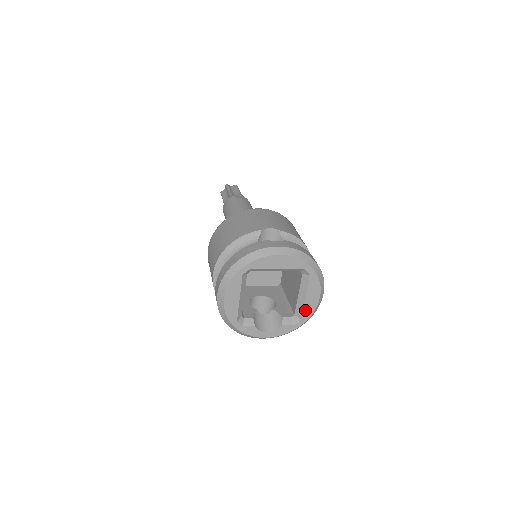
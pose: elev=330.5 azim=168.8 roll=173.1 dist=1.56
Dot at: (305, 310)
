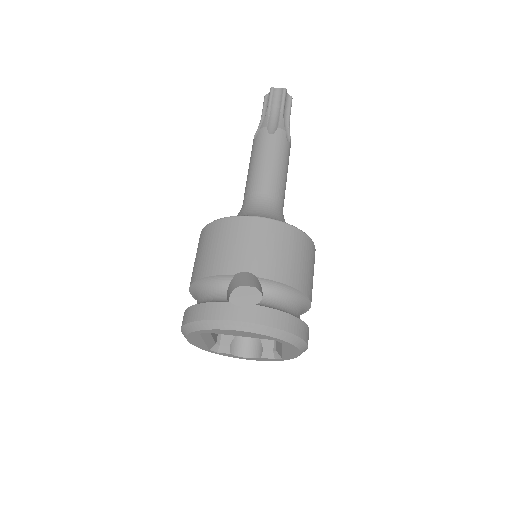
Dot at: (285, 355)
